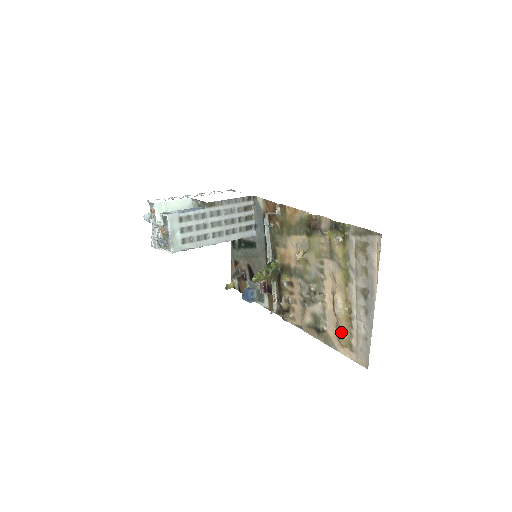
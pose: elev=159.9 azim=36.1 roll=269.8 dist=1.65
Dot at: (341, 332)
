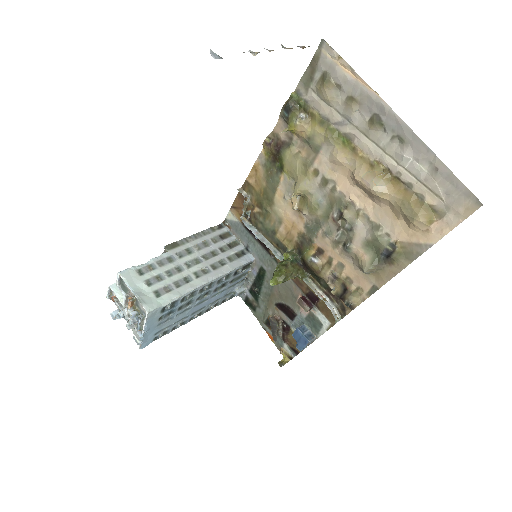
Dot at: (404, 208)
